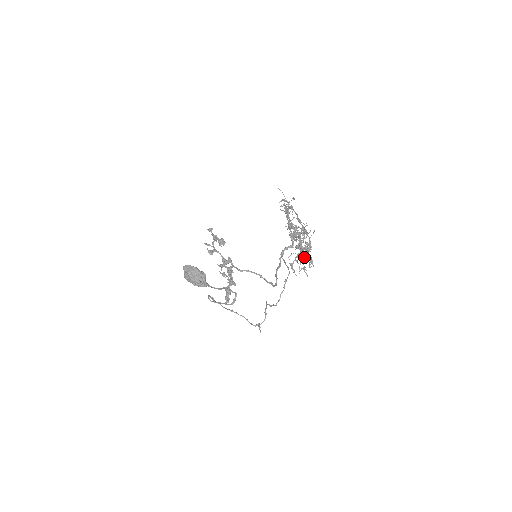
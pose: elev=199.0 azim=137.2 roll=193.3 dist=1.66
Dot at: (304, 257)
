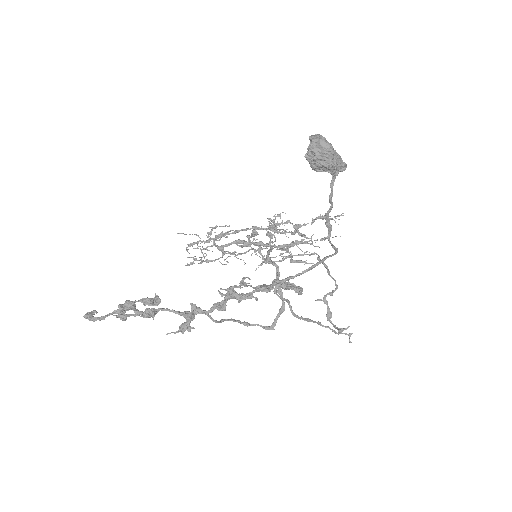
Dot at: (323, 216)
